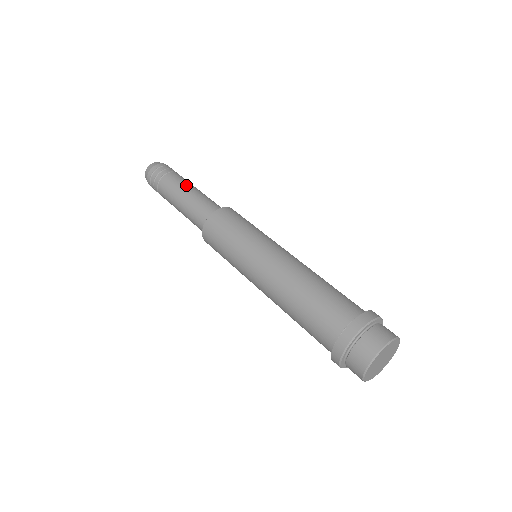
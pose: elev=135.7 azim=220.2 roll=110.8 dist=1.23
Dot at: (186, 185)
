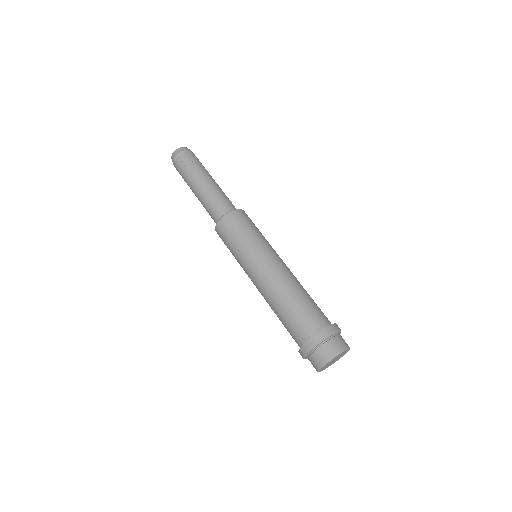
Dot at: (196, 186)
